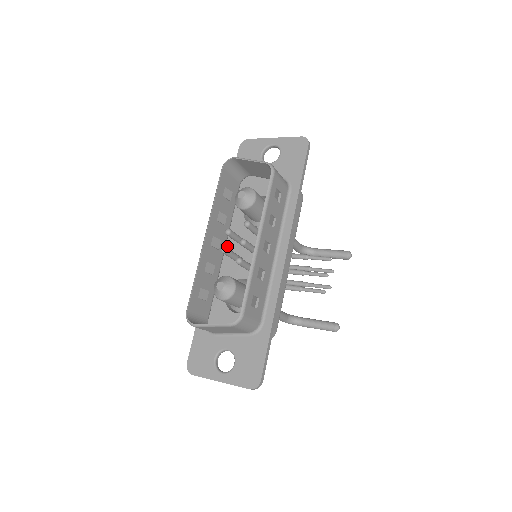
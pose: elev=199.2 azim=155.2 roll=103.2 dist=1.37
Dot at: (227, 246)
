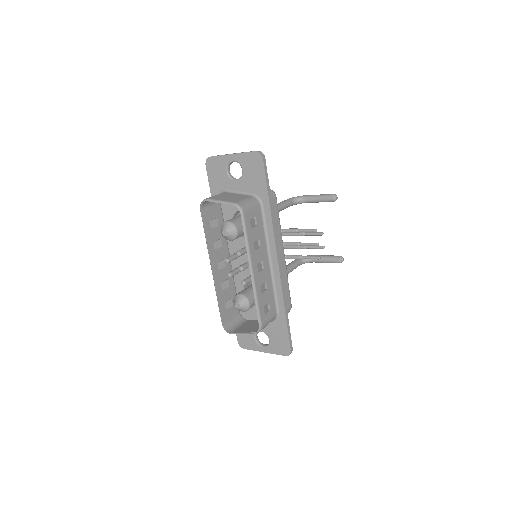
Dot at: occluded
